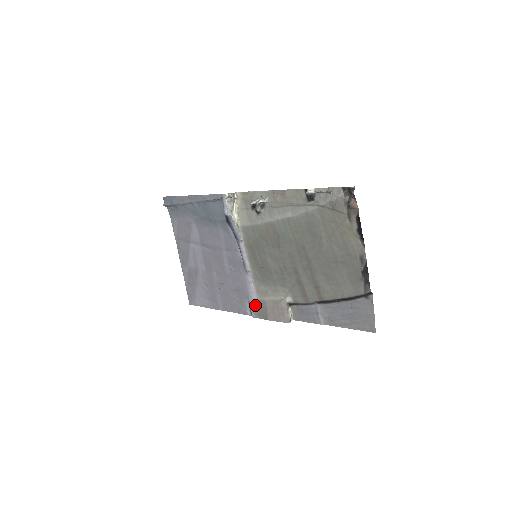
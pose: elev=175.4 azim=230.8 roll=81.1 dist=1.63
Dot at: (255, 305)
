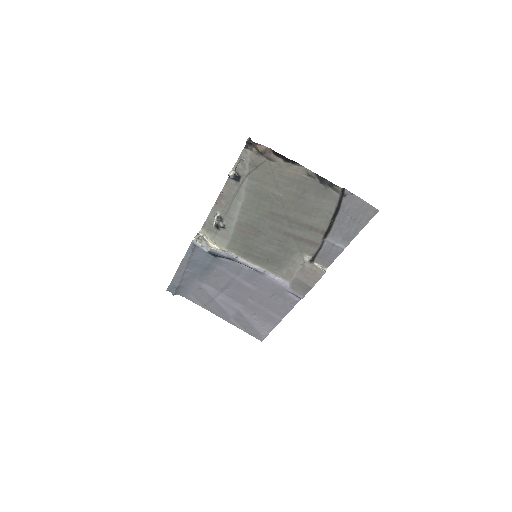
Dot at: (294, 289)
